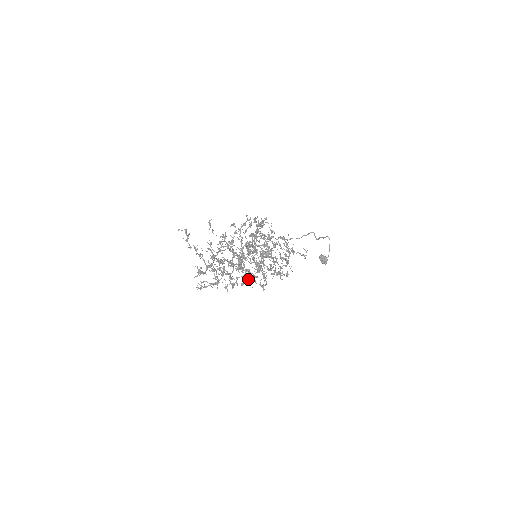
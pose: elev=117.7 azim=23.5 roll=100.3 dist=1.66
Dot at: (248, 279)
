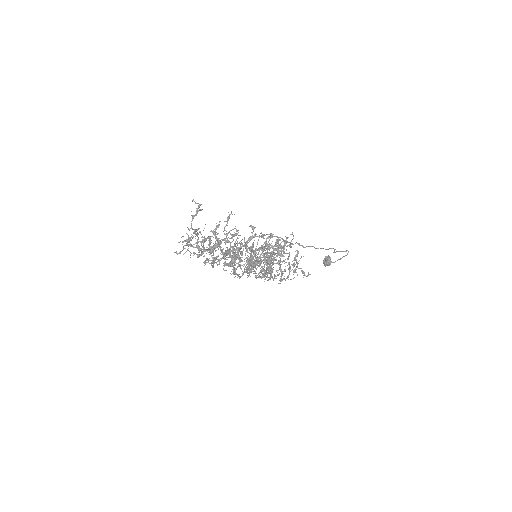
Dot at: (233, 265)
